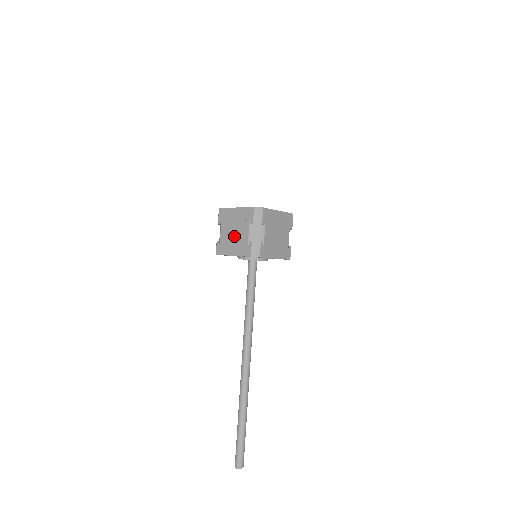
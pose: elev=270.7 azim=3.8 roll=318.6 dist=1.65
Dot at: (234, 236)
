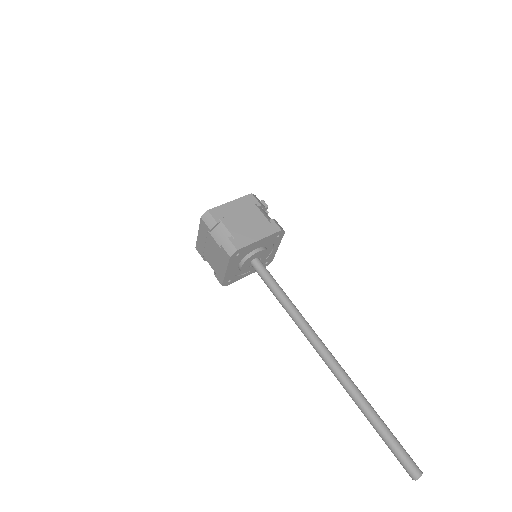
Dot at: (214, 256)
